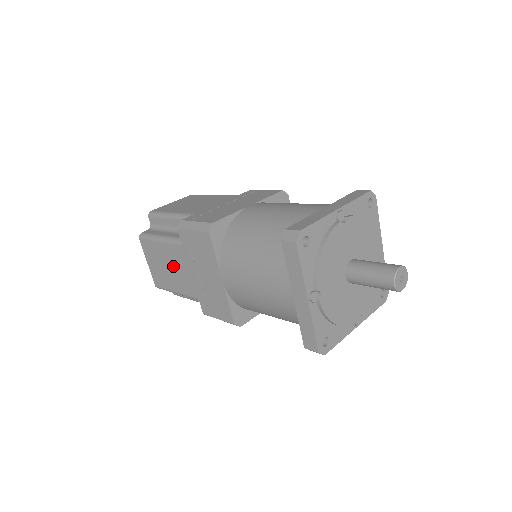
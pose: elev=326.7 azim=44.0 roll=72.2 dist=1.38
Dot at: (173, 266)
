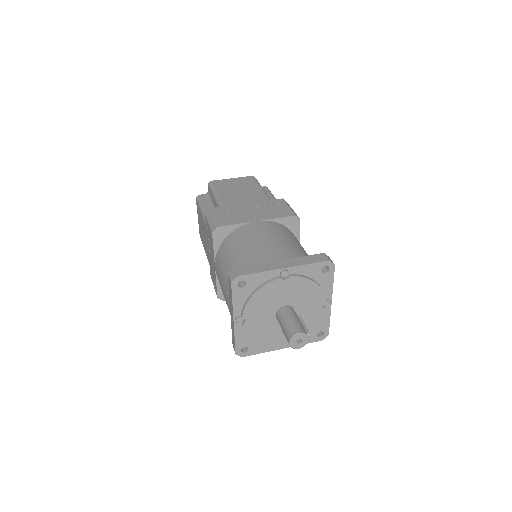
Dot at: occluded
